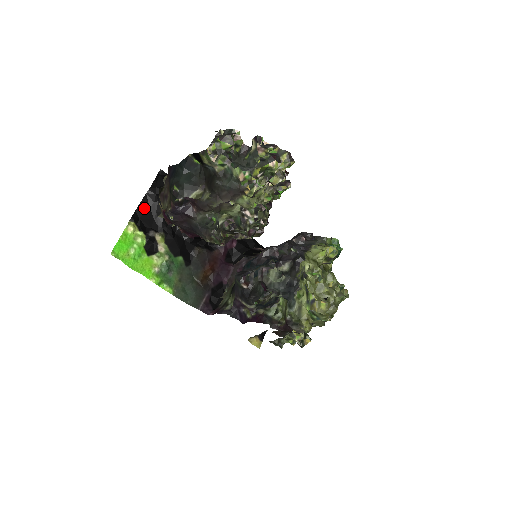
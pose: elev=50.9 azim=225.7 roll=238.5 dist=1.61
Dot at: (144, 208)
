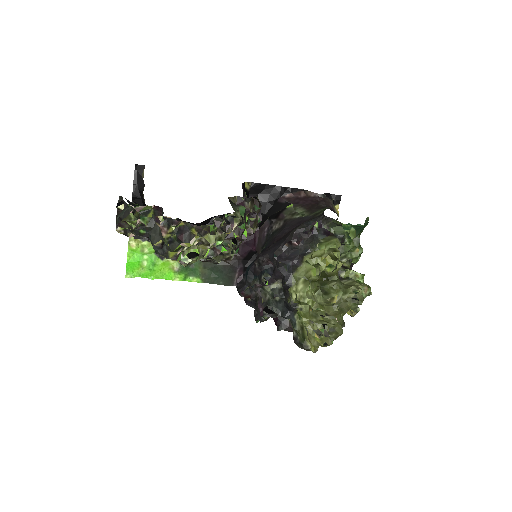
Dot at: occluded
